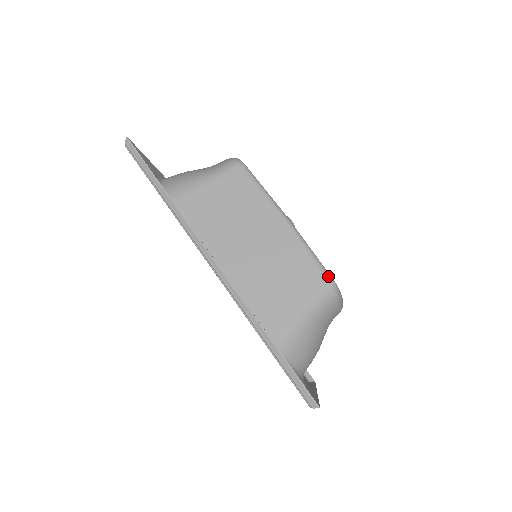
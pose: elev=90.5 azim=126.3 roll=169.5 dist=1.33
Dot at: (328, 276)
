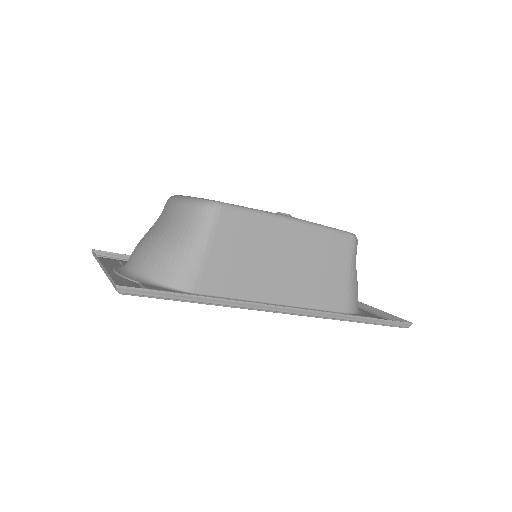
Dot at: (348, 234)
